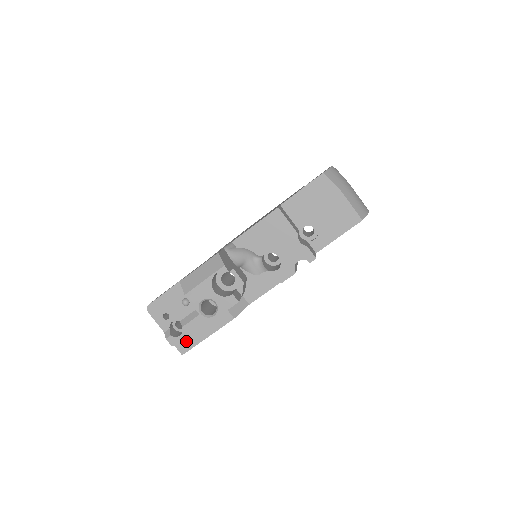
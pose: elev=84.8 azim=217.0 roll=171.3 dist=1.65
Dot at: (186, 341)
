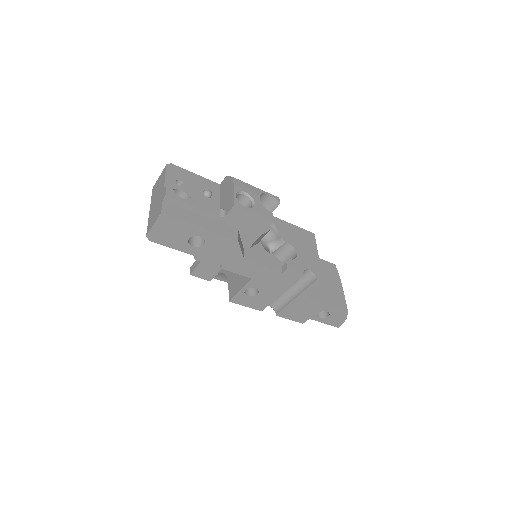
Dot at: (178, 210)
